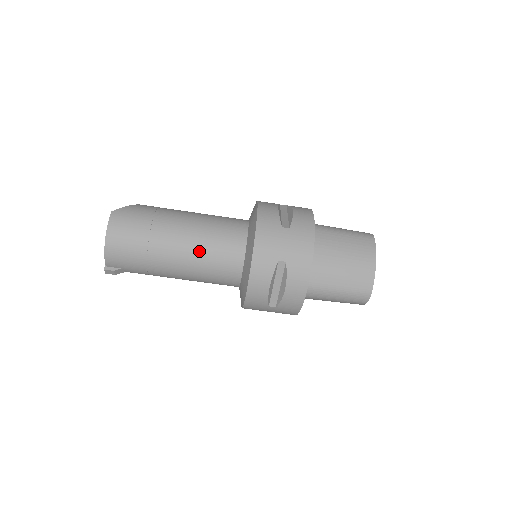
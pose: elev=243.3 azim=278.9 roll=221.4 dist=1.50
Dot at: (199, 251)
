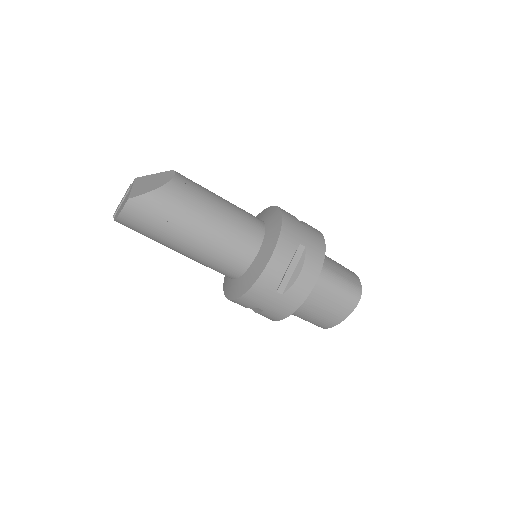
Dot at: (200, 260)
